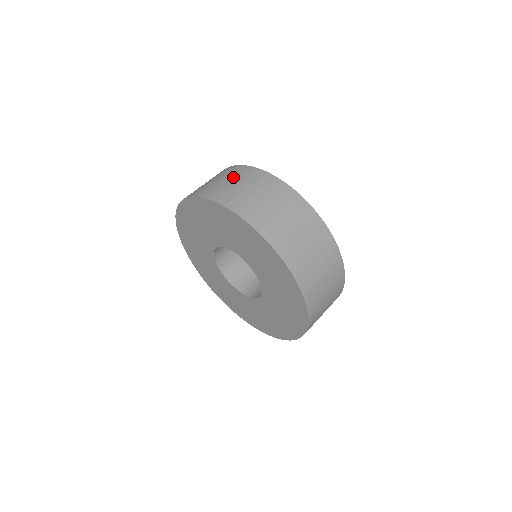
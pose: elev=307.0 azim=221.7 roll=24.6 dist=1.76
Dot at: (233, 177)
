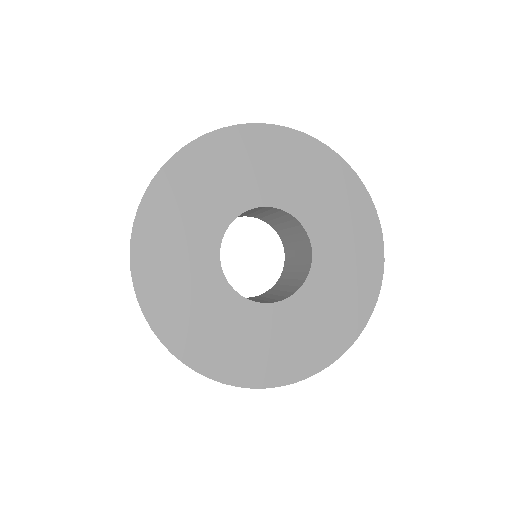
Dot at: occluded
